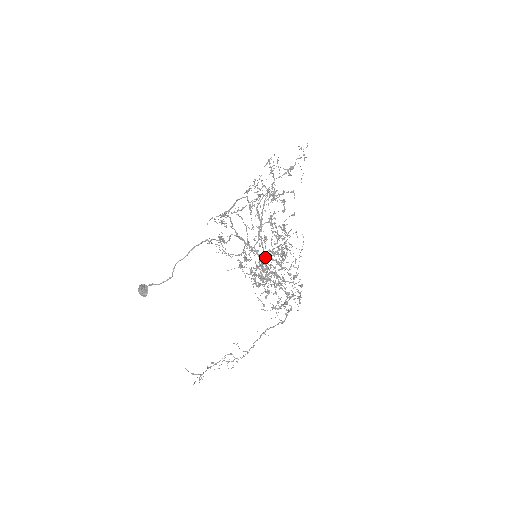
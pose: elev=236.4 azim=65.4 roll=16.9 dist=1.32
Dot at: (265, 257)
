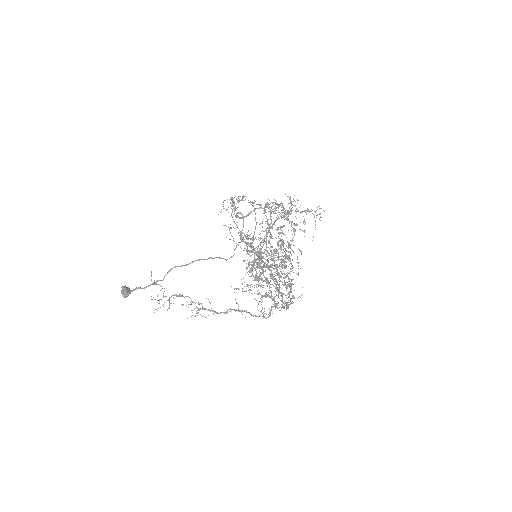
Dot at: occluded
